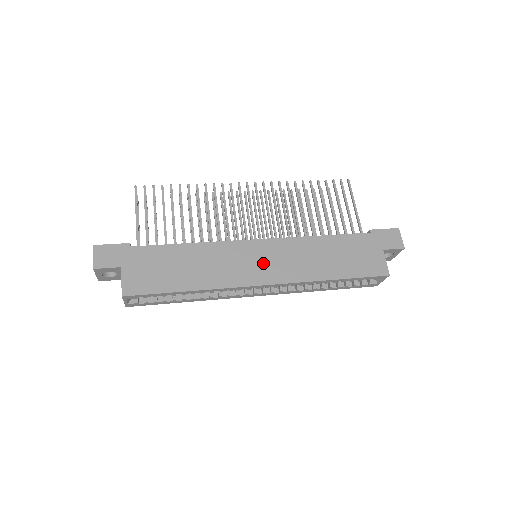
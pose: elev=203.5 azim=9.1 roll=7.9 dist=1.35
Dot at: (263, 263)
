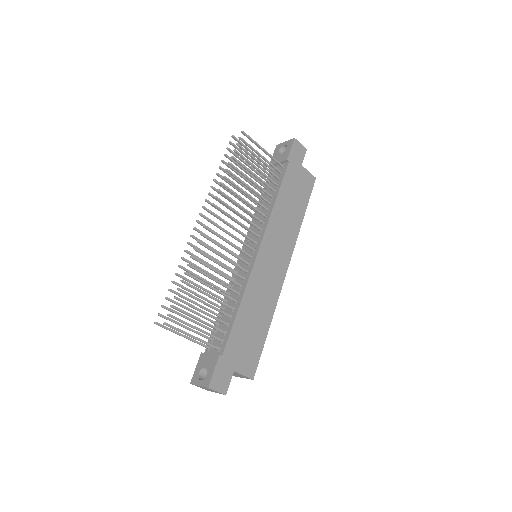
Dot at: (275, 259)
